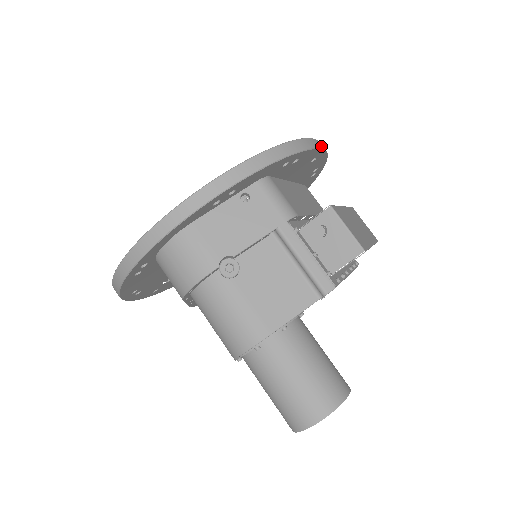
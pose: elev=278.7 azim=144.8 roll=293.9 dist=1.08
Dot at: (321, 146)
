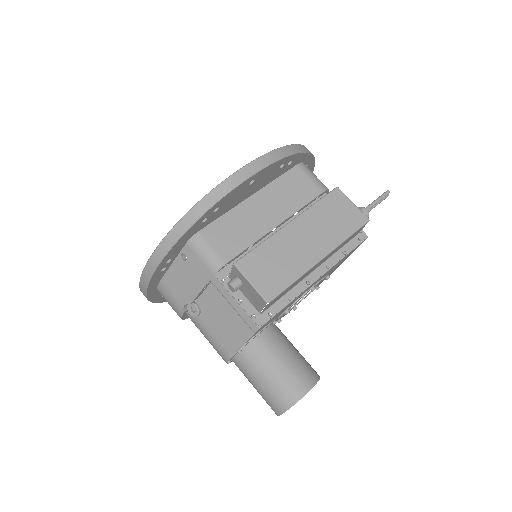
Dot at: (245, 175)
